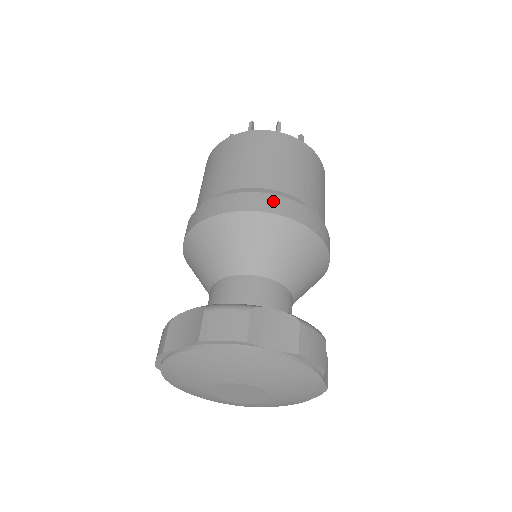
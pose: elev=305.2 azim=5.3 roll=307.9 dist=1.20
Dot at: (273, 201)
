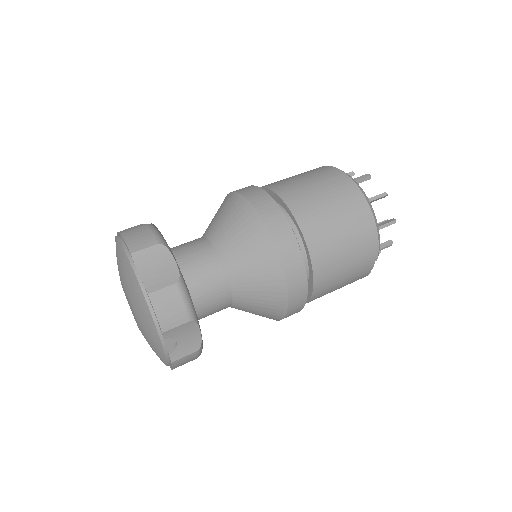
Dot at: occluded
